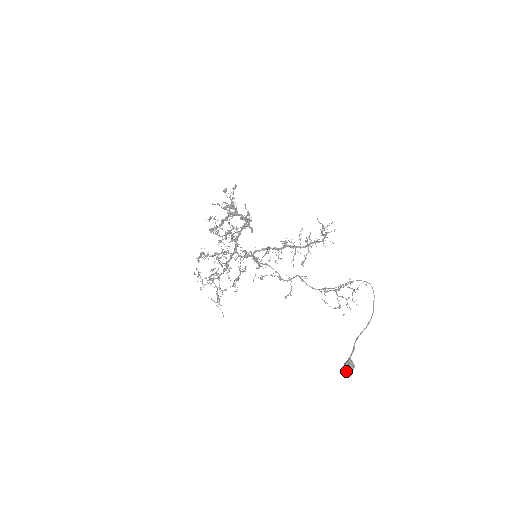
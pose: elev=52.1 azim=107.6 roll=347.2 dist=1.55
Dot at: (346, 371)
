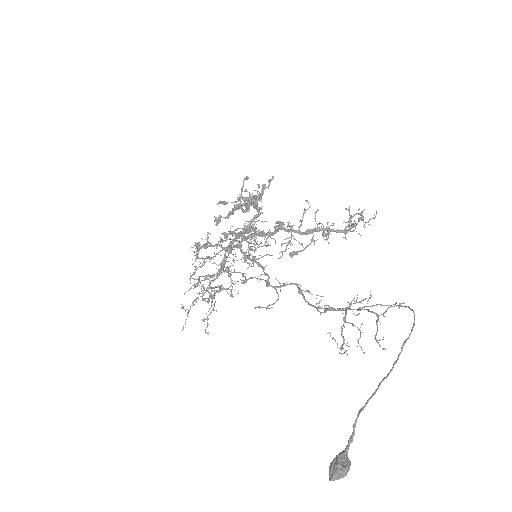
Dot at: (330, 476)
